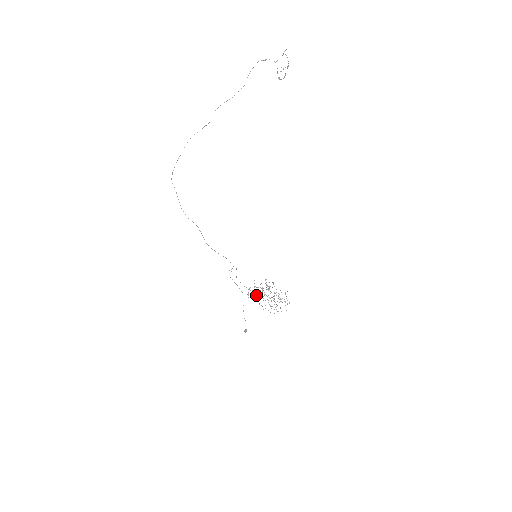
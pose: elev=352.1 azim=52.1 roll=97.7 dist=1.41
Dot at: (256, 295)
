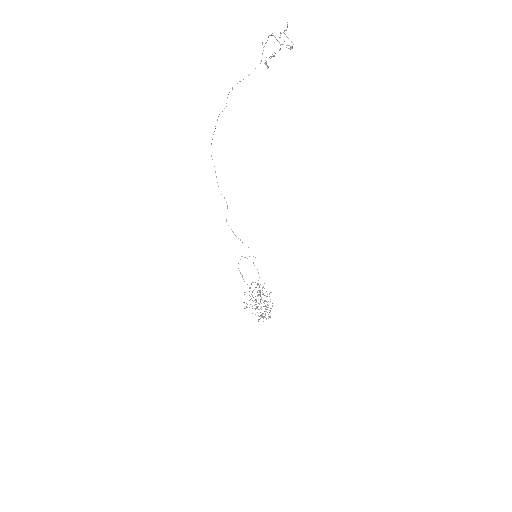
Dot at: occluded
